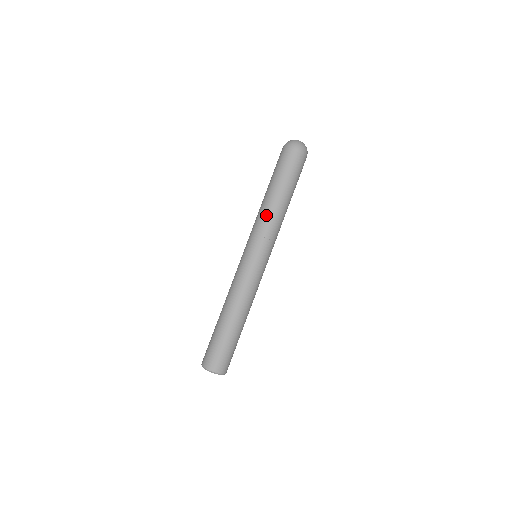
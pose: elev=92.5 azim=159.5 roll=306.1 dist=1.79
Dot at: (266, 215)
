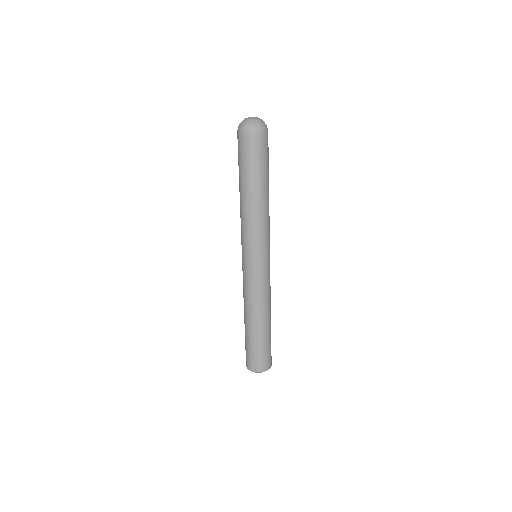
Dot at: (241, 216)
